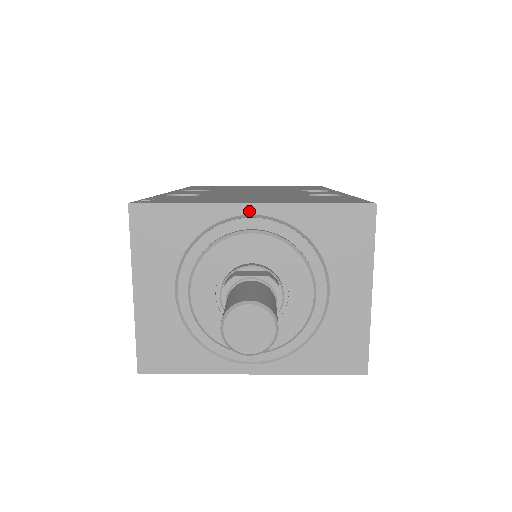
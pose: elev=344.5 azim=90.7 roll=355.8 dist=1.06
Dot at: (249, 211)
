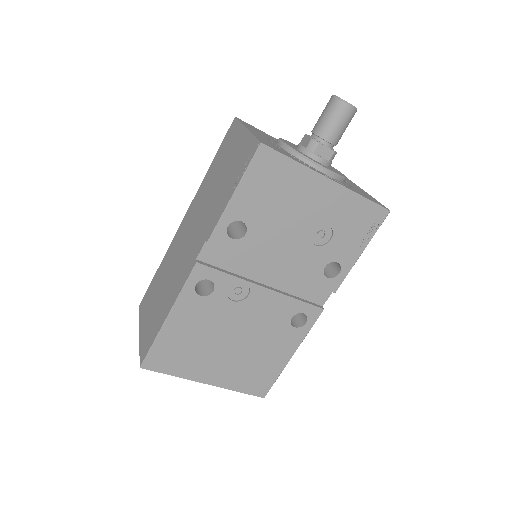
Dot at: occluded
